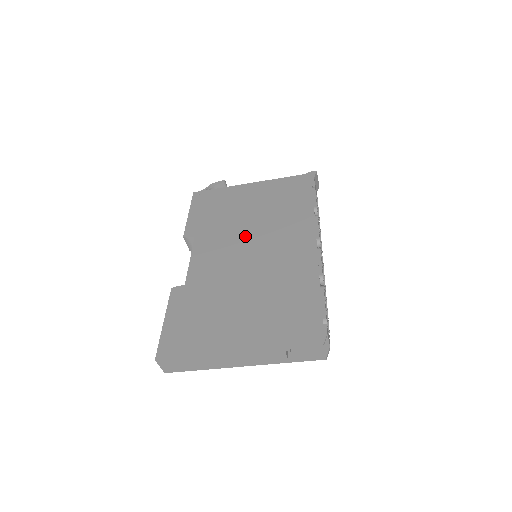
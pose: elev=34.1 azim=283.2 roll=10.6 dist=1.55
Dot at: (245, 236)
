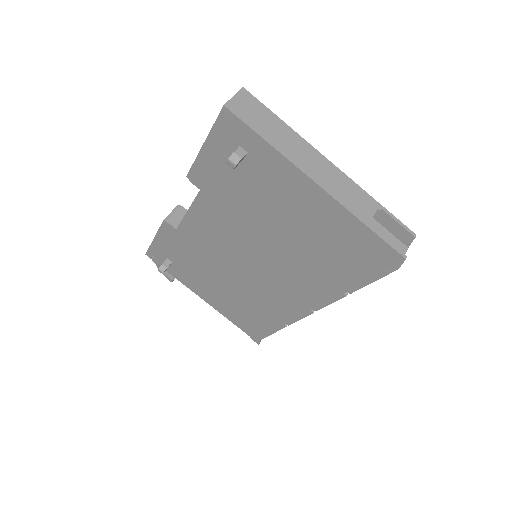
Dot at: occluded
